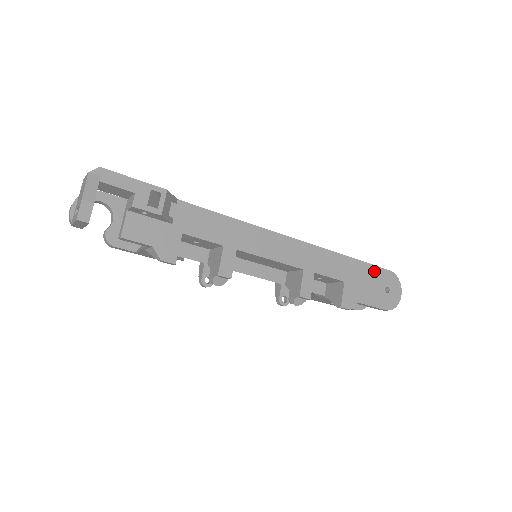
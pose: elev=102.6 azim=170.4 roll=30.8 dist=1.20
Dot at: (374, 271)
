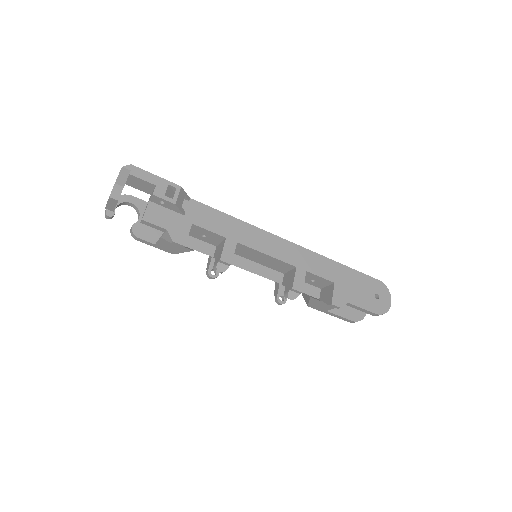
Dot at: (363, 278)
